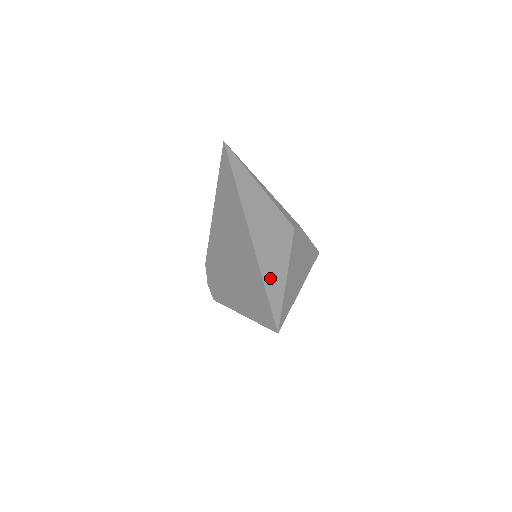
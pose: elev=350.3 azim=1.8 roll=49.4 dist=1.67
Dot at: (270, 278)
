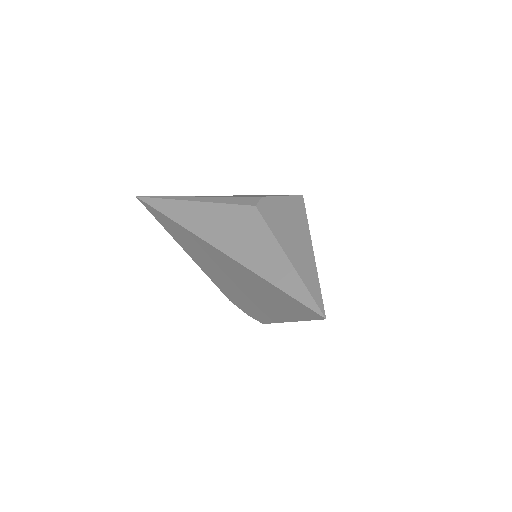
Dot at: (275, 275)
